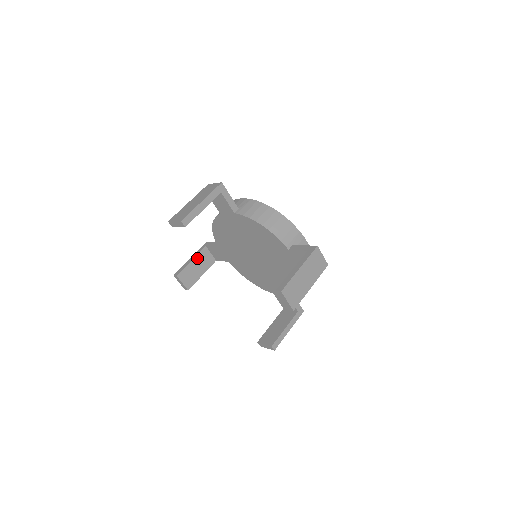
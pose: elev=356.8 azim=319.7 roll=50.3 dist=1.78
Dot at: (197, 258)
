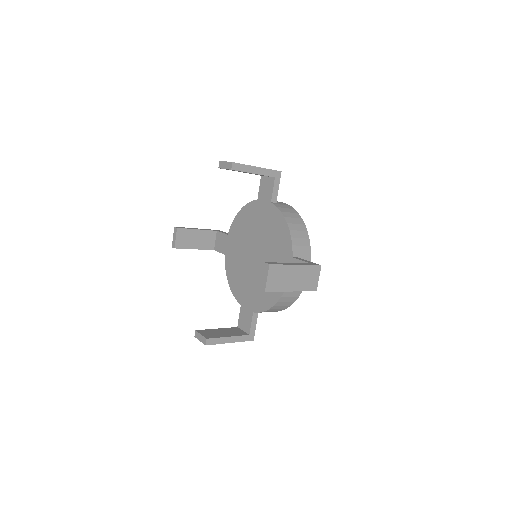
Dot at: (203, 232)
